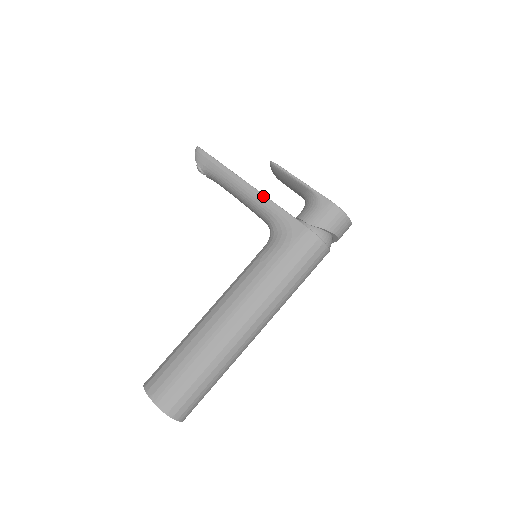
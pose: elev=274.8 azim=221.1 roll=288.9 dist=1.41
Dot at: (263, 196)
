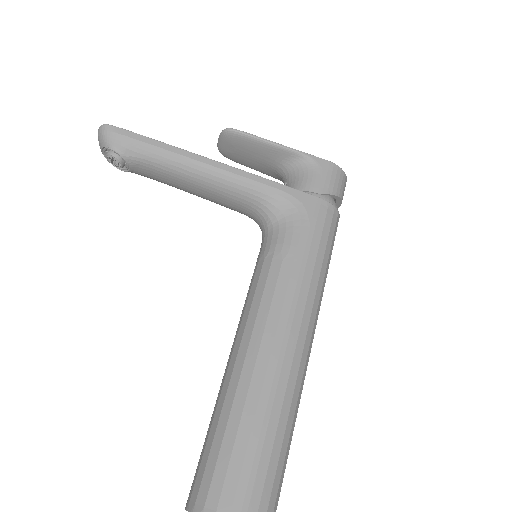
Dot at: (244, 172)
